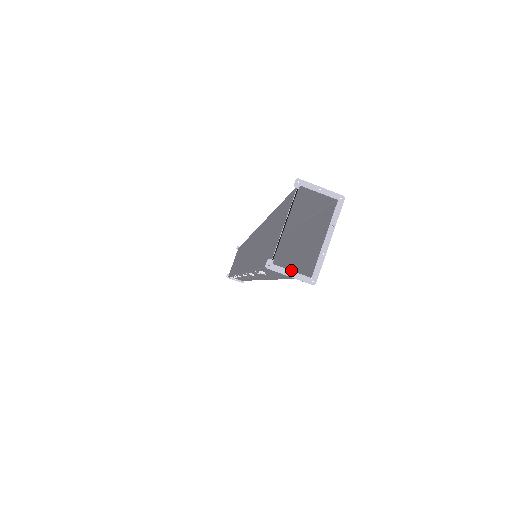
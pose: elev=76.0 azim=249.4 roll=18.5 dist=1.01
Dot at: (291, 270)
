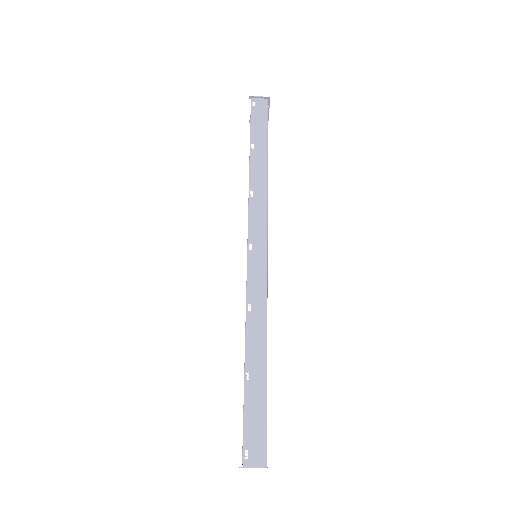
Dot at: occluded
